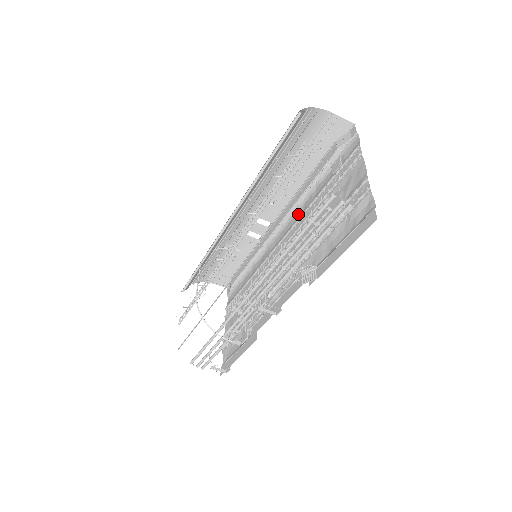
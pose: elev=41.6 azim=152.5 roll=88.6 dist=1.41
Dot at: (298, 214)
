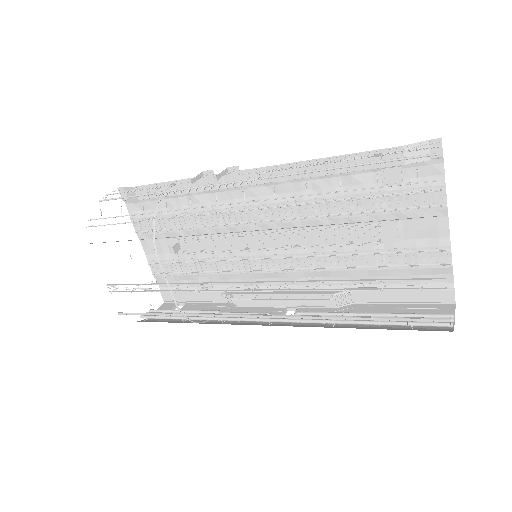
Dot at: (300, 189)
